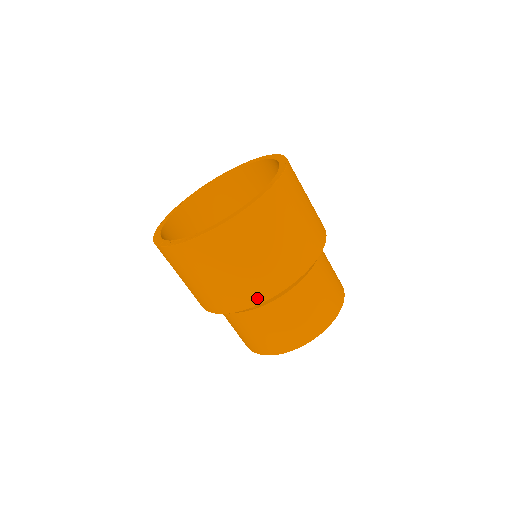
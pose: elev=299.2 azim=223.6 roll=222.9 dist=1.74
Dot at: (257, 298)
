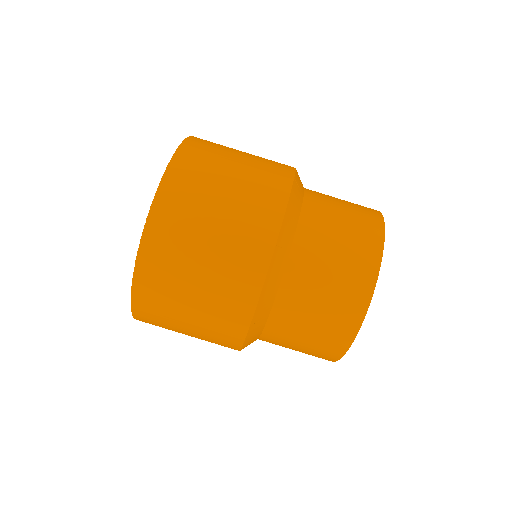
Dot at: (270, 228)
